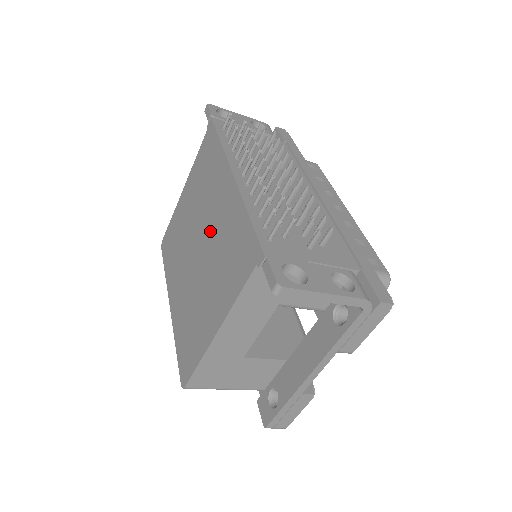
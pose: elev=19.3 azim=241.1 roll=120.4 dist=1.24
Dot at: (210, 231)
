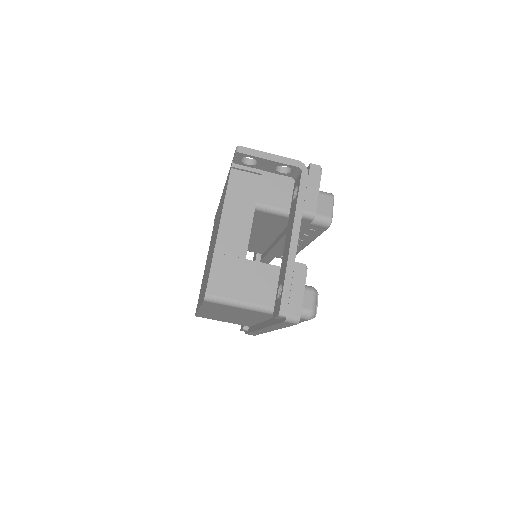
Dot at: occluded
